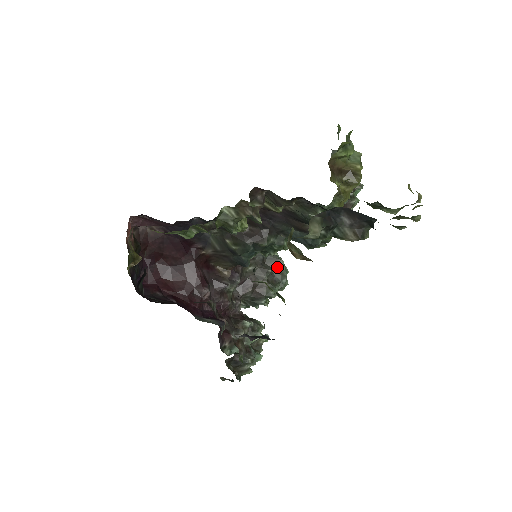
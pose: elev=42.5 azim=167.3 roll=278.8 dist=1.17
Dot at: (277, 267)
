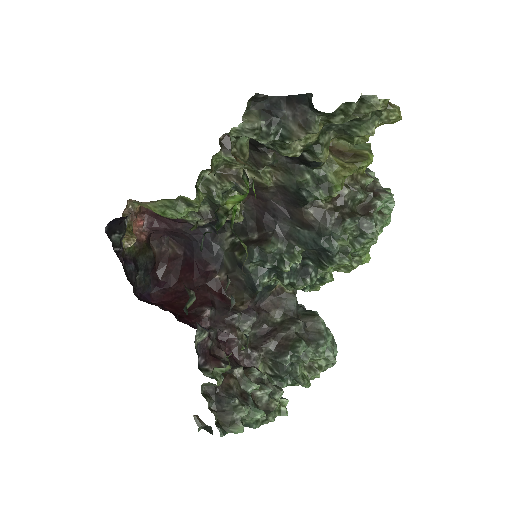
Dot at: (313, 324)
